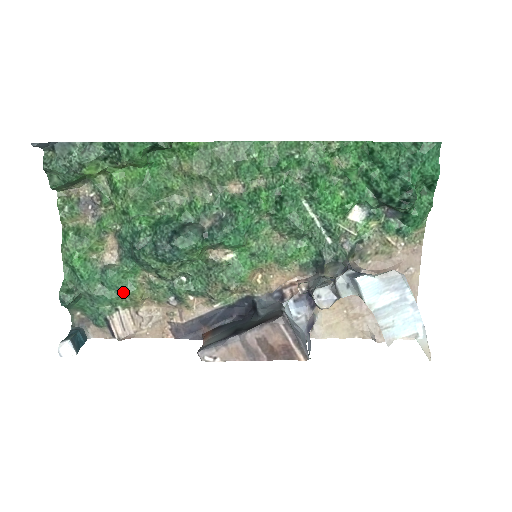
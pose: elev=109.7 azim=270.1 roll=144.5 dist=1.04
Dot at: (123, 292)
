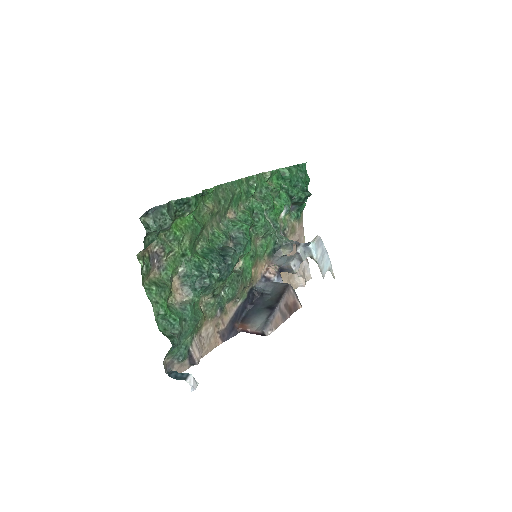
Dot at: (197, 320)
